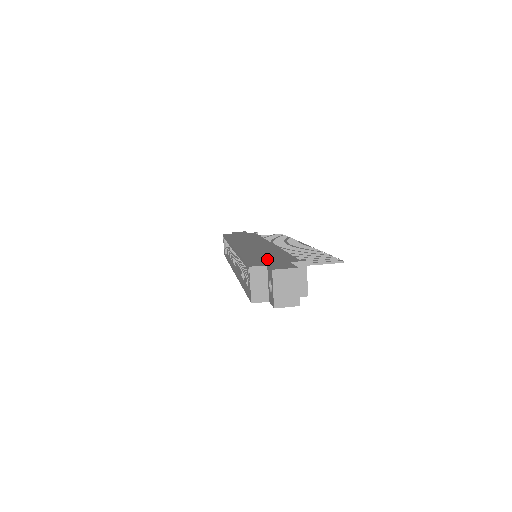
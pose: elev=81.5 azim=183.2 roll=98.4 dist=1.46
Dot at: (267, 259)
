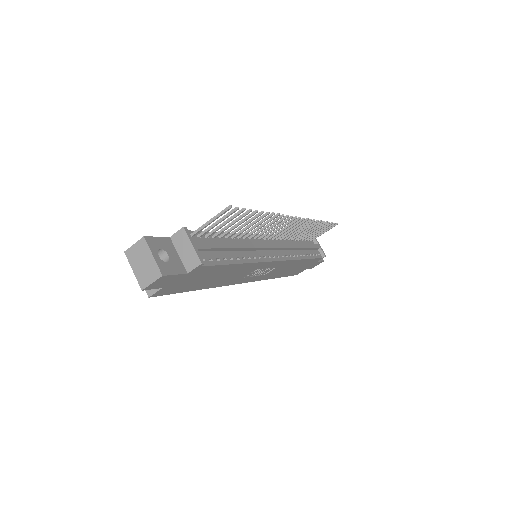
Dot at: occluded
